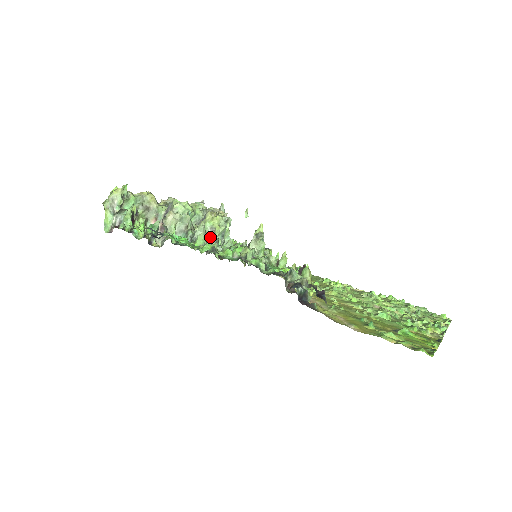
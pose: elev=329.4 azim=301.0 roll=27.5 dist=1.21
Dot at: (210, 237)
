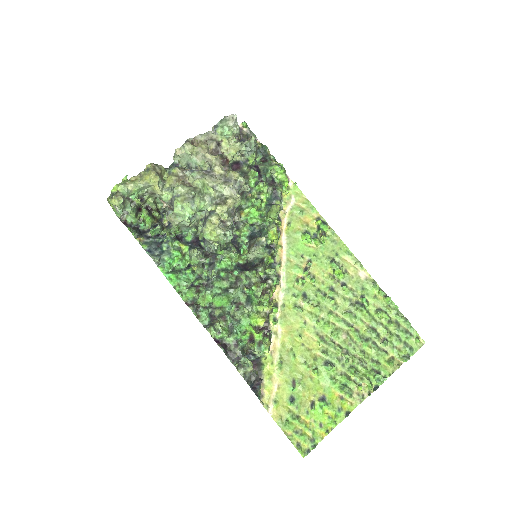
Dot at: (209, 243)
